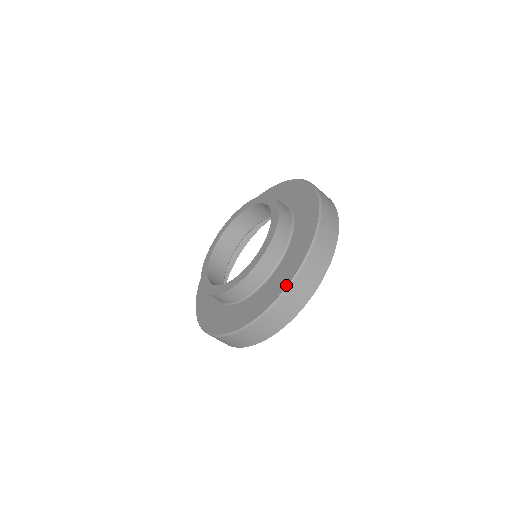
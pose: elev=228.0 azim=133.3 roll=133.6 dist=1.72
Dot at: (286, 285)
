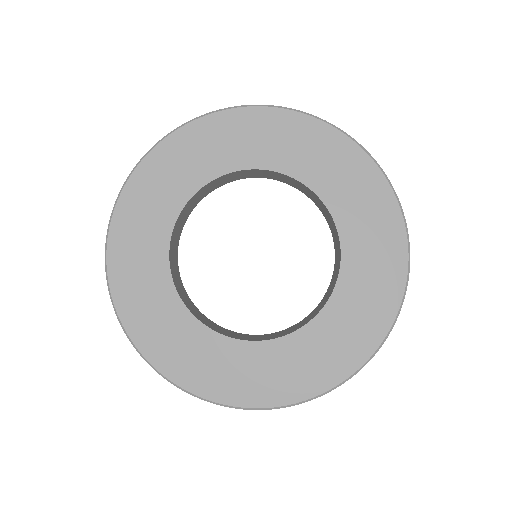
Dot at: (406, 264)
